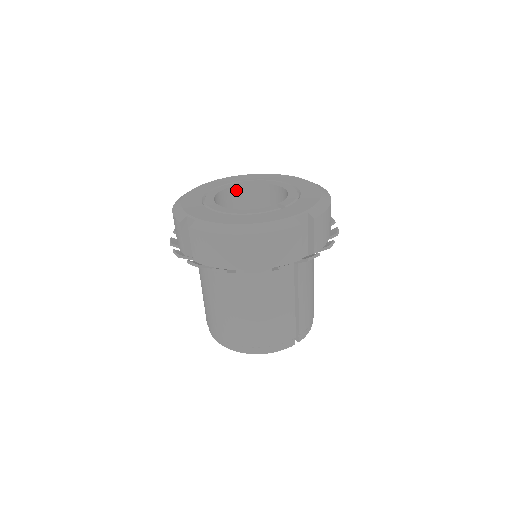
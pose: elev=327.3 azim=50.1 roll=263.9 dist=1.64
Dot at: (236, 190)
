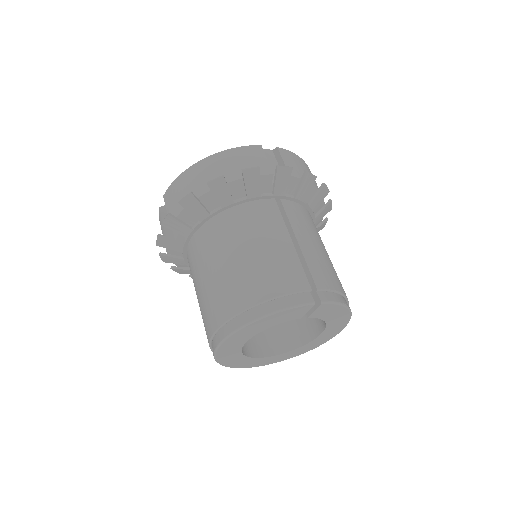
Dot at: occluded
